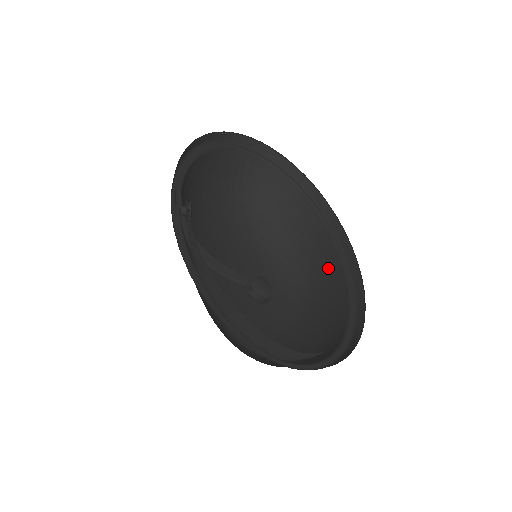
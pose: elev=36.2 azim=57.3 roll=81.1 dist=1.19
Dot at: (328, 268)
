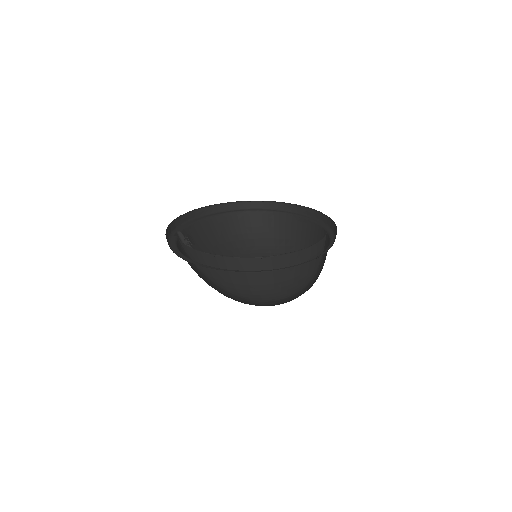
Dot at: occluded
